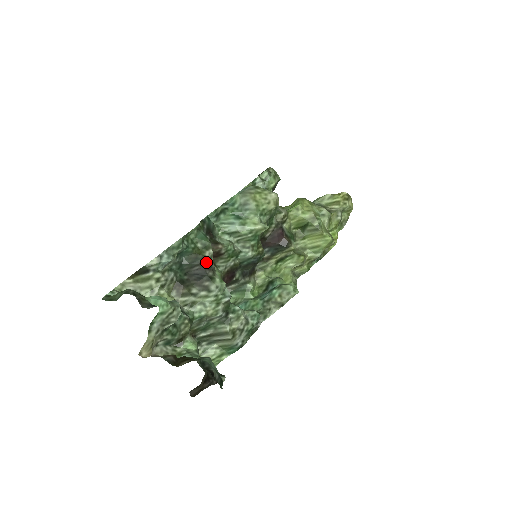
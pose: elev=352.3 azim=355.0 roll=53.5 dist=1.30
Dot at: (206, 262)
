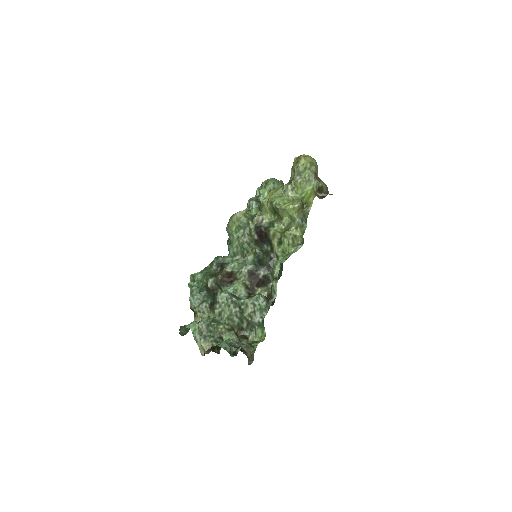
Dot at: (210, 288)
